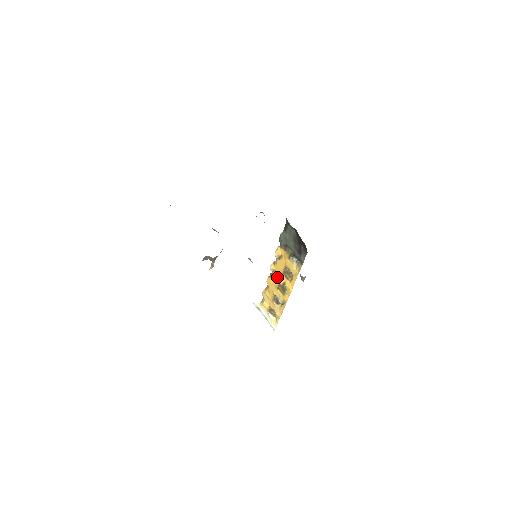
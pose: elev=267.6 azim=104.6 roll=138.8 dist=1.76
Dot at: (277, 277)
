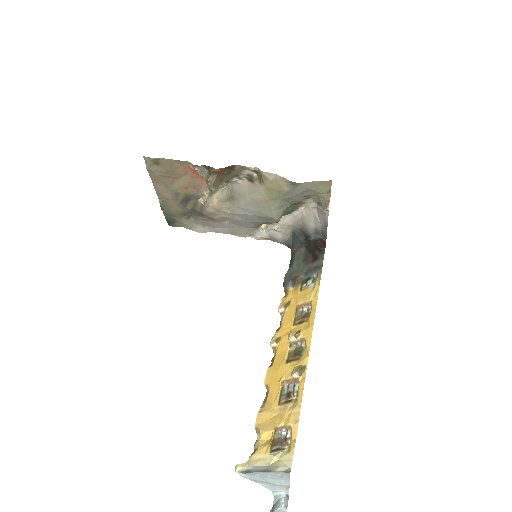
Dot at: (284, 342)
